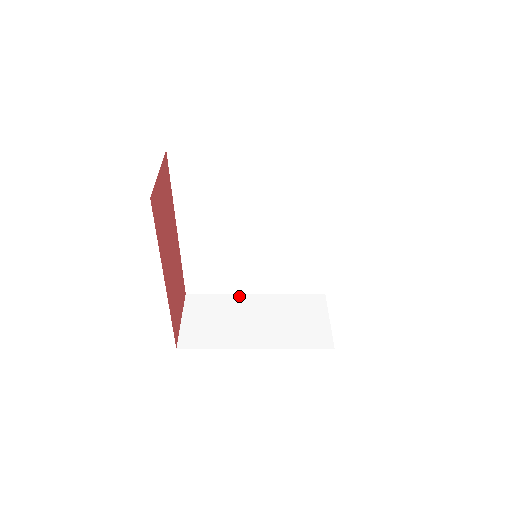
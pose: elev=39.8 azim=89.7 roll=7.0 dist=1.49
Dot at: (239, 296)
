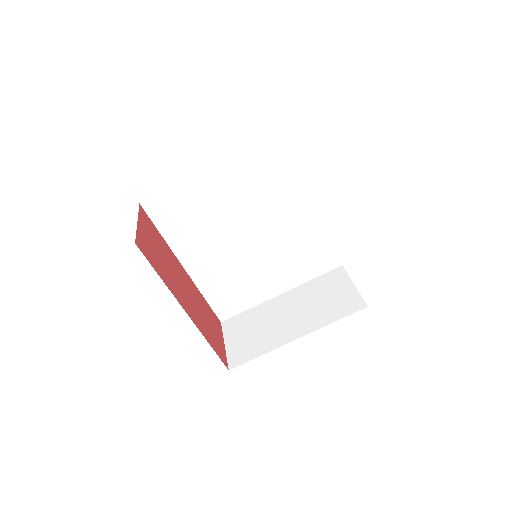
Dot at: (267, 303)
